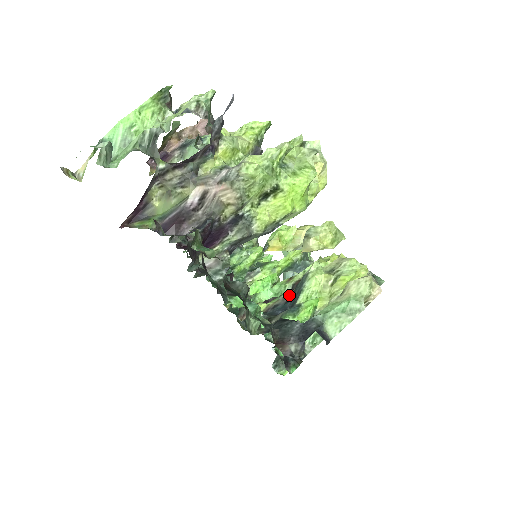
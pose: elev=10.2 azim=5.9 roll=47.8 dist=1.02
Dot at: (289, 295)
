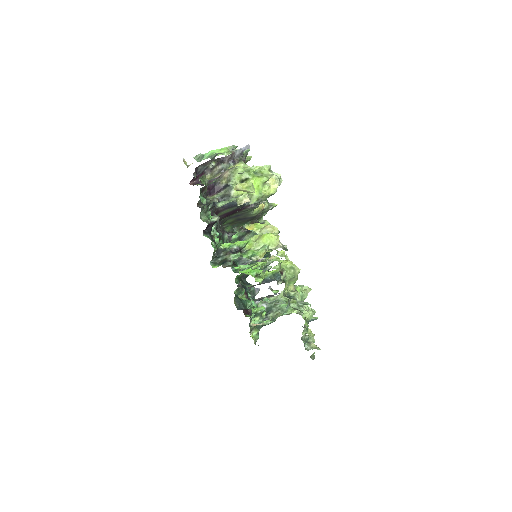
Dot at: occluded
